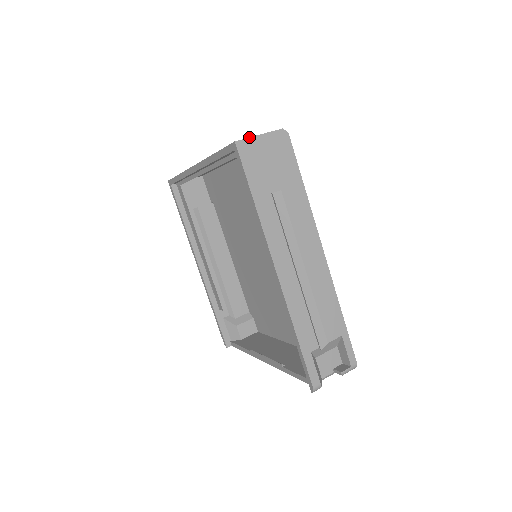
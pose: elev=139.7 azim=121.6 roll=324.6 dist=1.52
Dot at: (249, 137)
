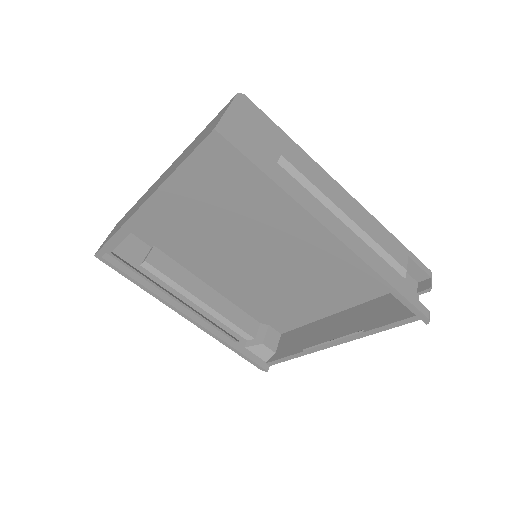
Dot at: (221, 117)
